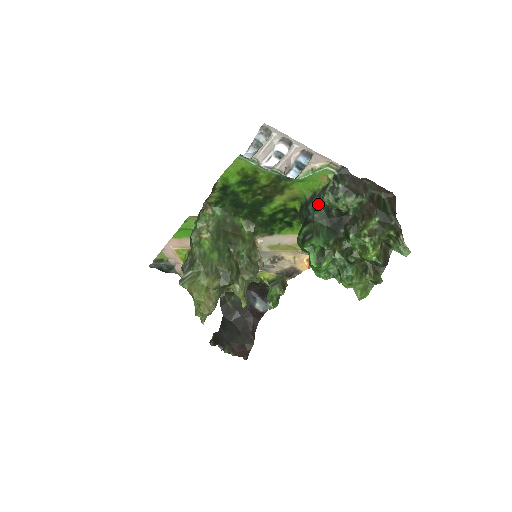
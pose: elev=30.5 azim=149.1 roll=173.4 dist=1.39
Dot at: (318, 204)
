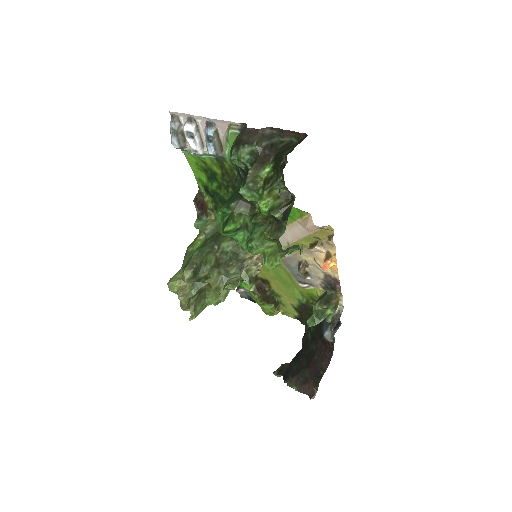
Dot at: occluded
